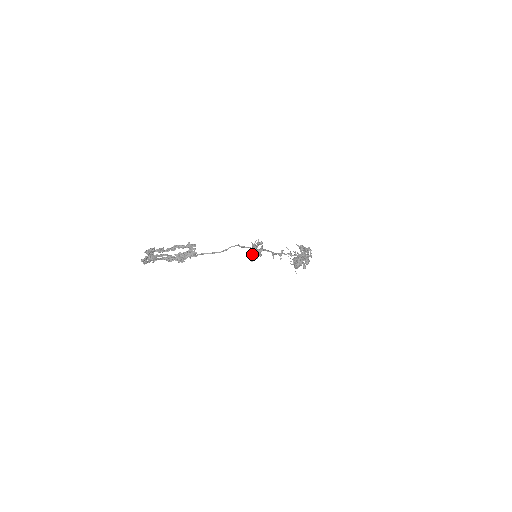
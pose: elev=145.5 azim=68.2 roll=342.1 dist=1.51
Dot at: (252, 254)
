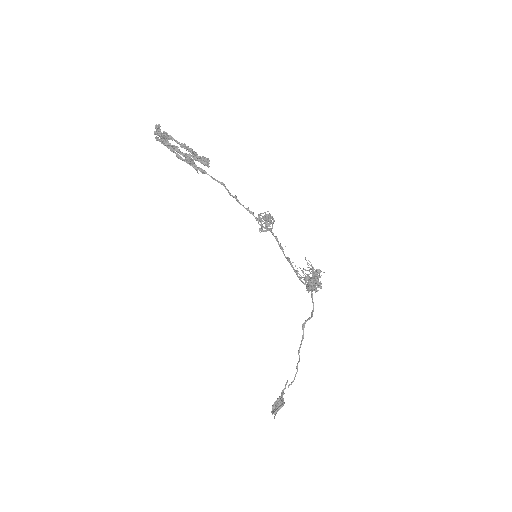
Dot at: occluded
